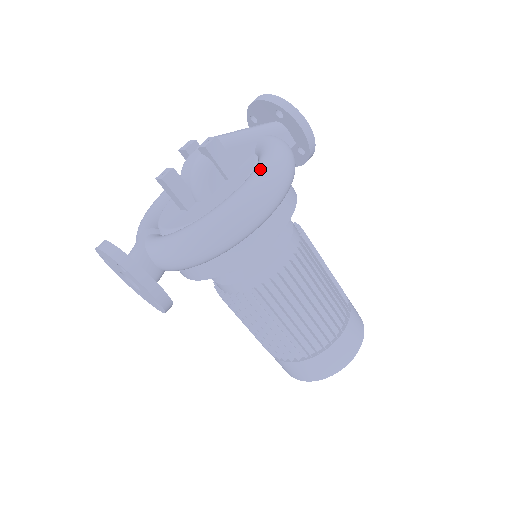
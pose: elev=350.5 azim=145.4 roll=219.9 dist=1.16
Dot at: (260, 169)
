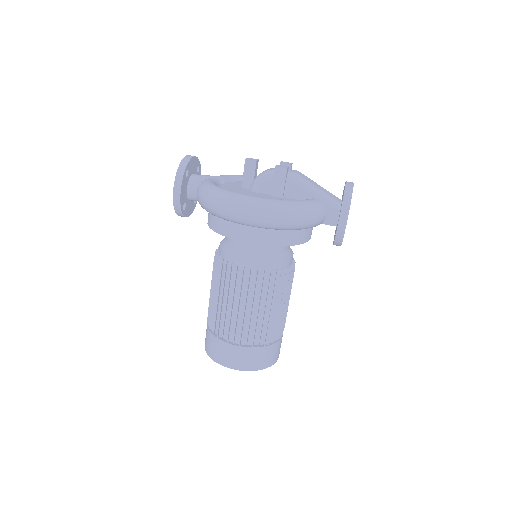
Dot at: (272, 200)
